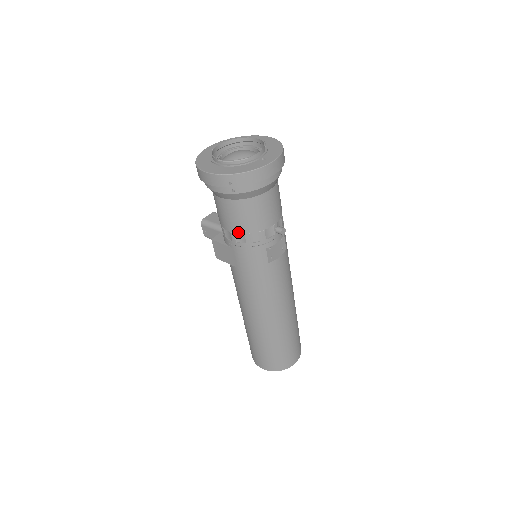
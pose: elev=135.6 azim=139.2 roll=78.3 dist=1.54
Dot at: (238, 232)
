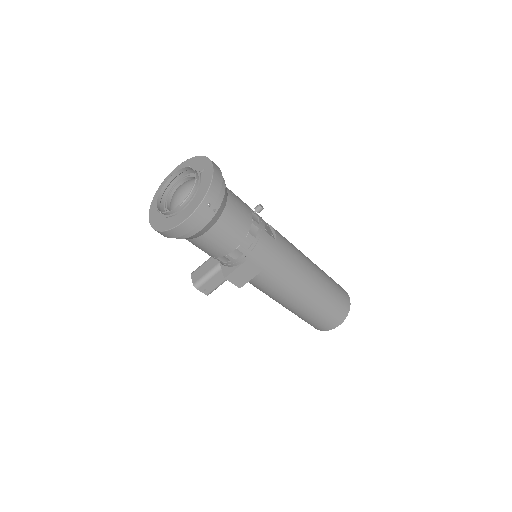
Dot at: (241, 241)
